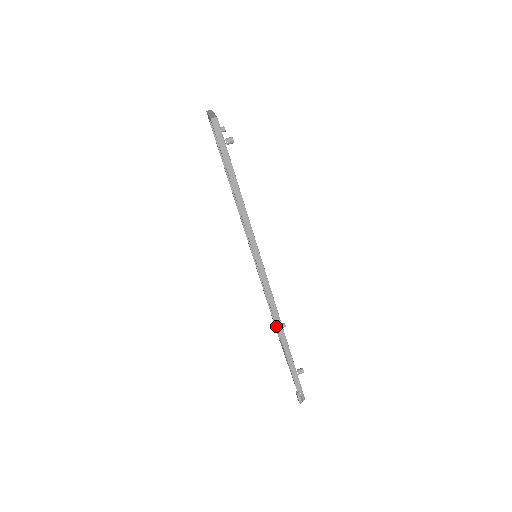
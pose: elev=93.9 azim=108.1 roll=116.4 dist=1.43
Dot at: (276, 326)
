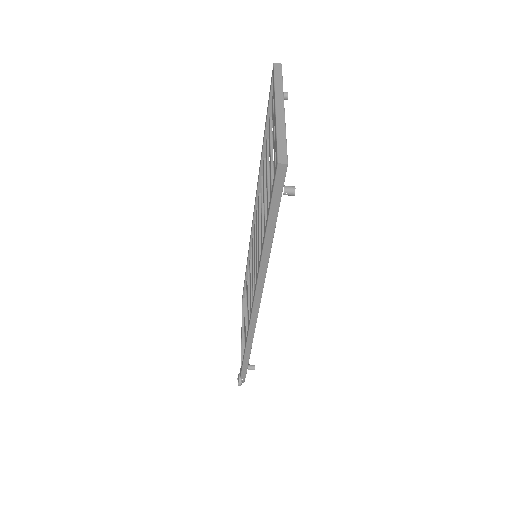
Dot at: (246, 338)
